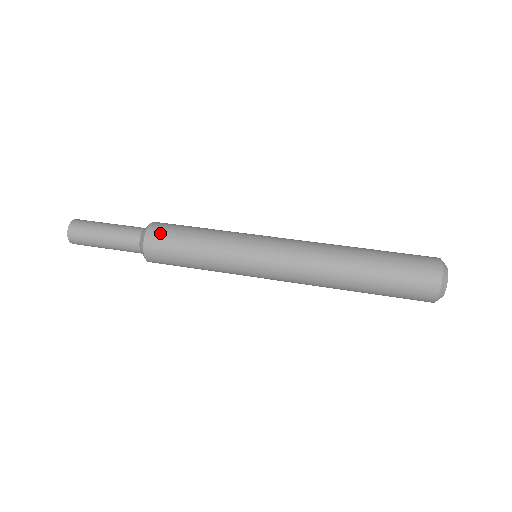
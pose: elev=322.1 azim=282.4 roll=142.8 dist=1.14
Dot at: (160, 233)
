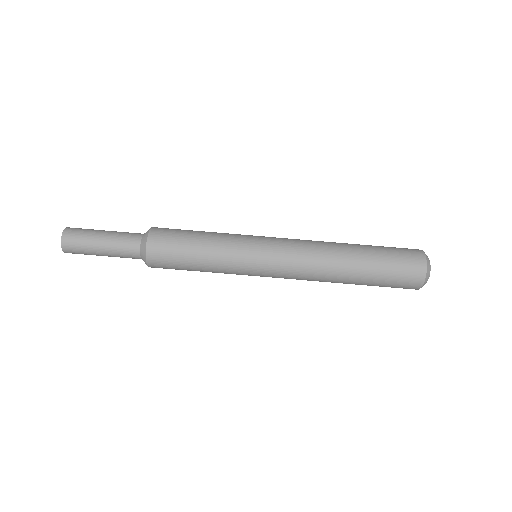
Dot at: occluded
